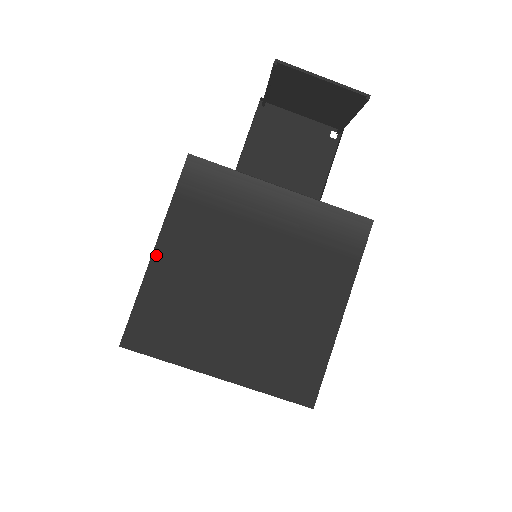
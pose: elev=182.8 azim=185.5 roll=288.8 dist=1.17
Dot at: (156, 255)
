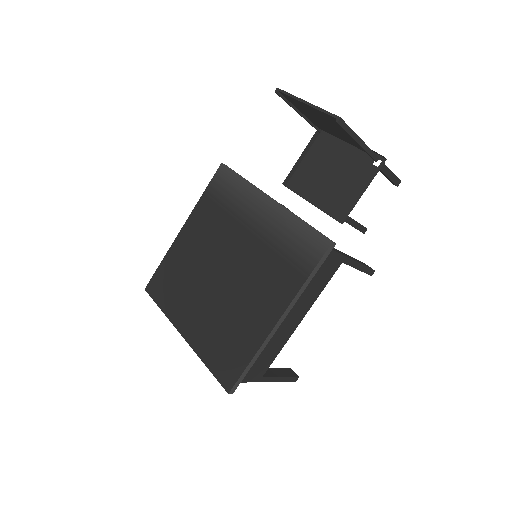
Dot at: (181, 233)
